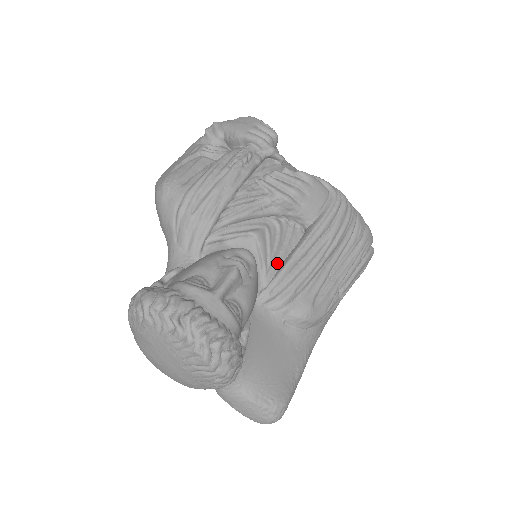
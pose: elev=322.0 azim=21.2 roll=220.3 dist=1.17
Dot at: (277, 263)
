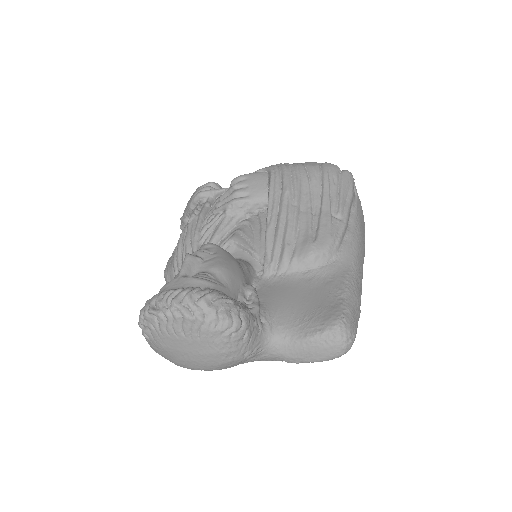
Dot at: (262, 242)
